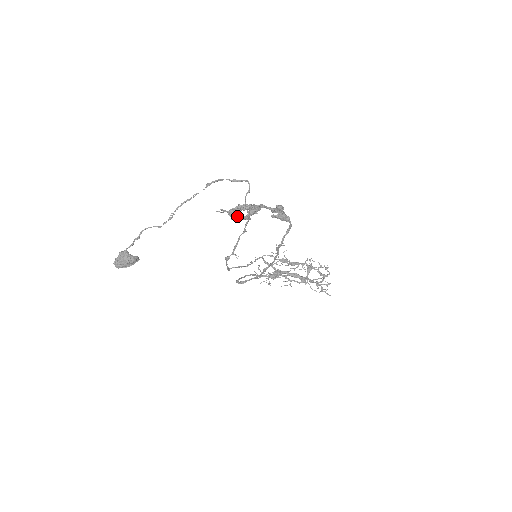
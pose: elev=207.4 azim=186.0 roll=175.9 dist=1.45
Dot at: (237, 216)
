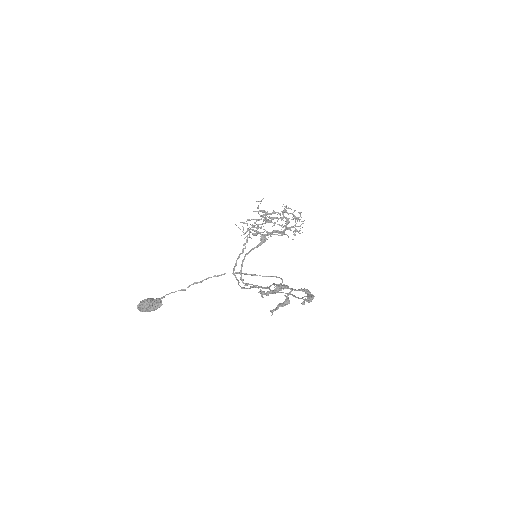
Dot at: (274, 310)
